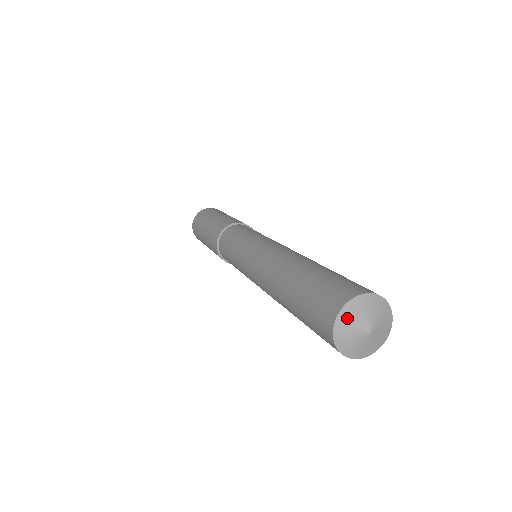
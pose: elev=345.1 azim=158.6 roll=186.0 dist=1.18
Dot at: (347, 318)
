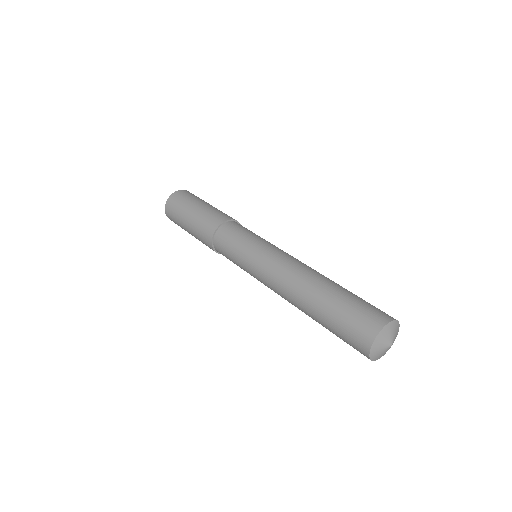
Dot at: (386, 332)
